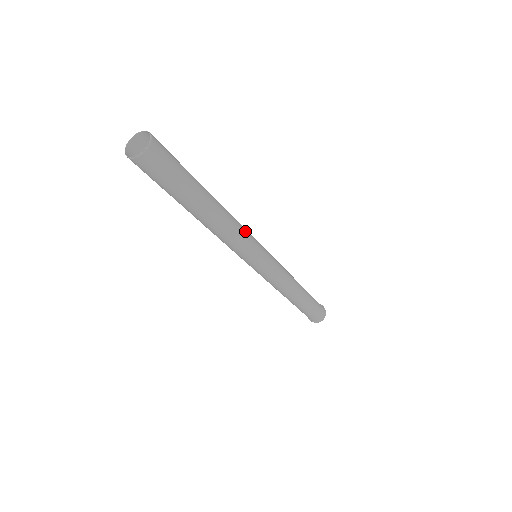
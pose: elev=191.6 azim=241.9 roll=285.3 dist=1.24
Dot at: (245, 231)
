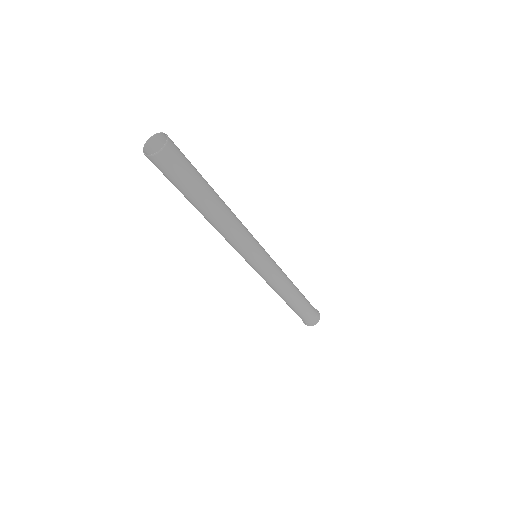
Dot at: (246, 228)
